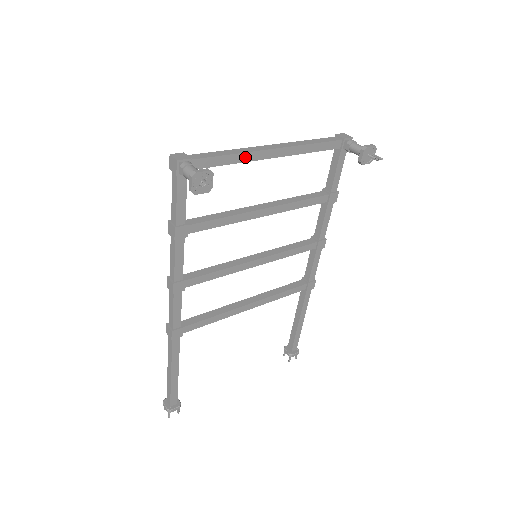
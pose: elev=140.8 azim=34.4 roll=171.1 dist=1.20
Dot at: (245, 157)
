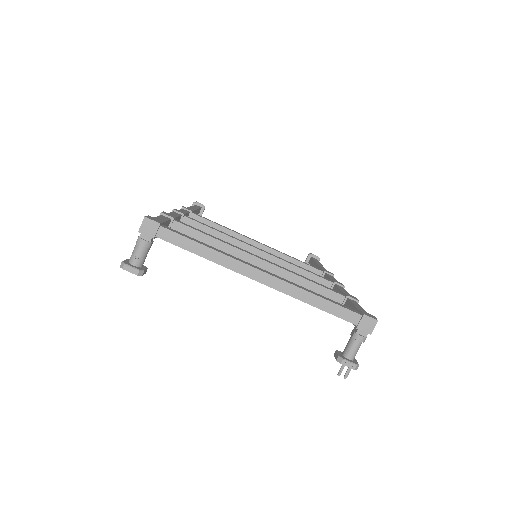
Dot at: (221, 264)
